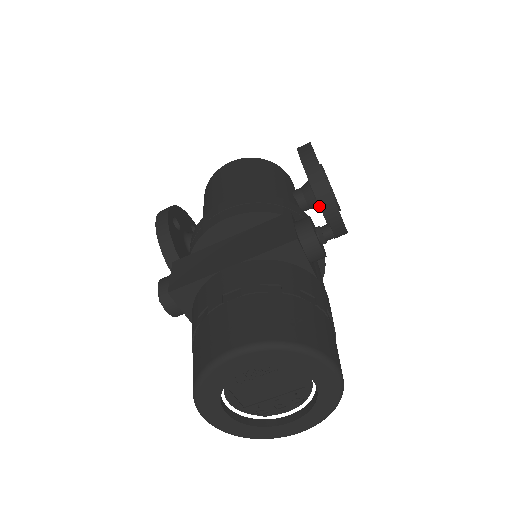
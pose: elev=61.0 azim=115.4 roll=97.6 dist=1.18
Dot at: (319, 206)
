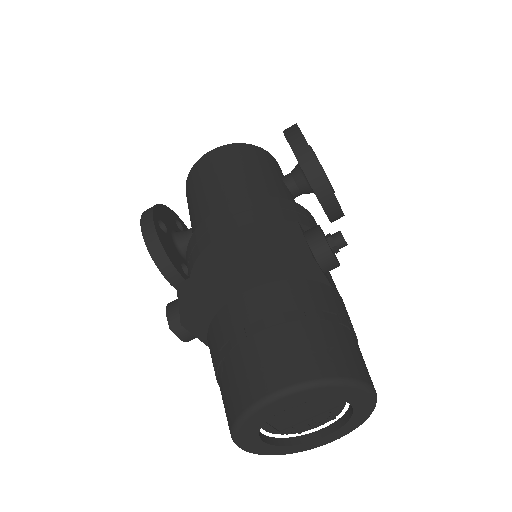
Dot at: (317, 198)
